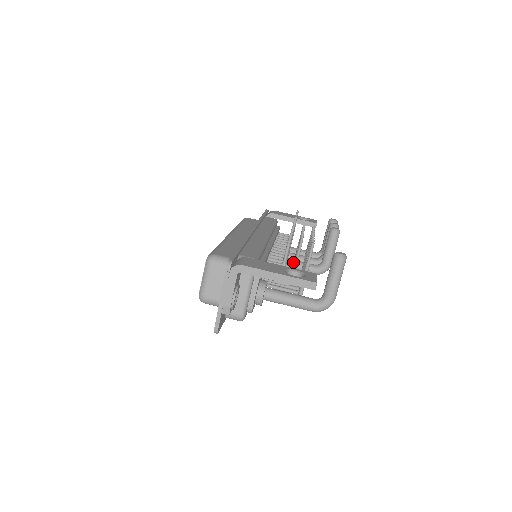
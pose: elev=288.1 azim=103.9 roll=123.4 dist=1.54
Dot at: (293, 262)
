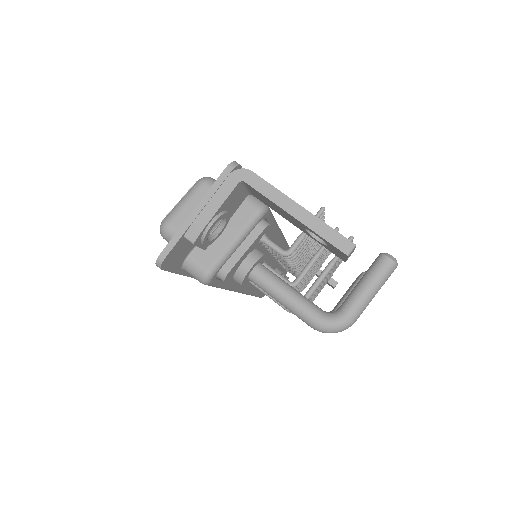
Dot at: occluded
